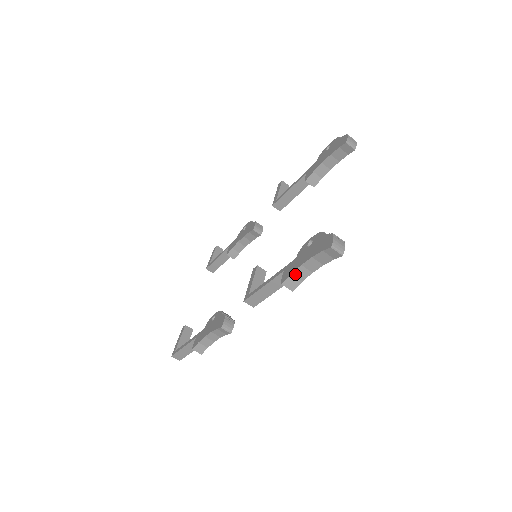
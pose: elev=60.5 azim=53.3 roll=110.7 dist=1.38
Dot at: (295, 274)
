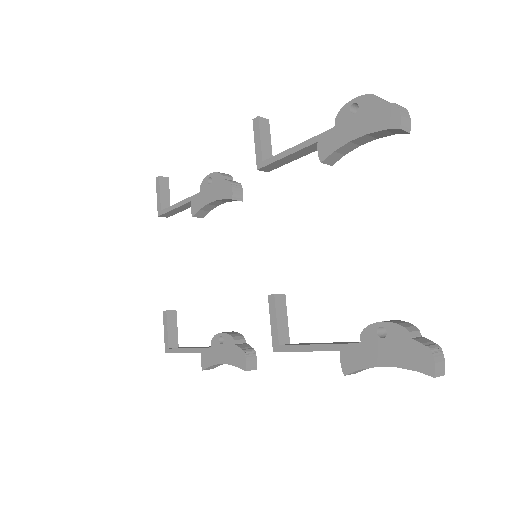
Dot at: occluded
